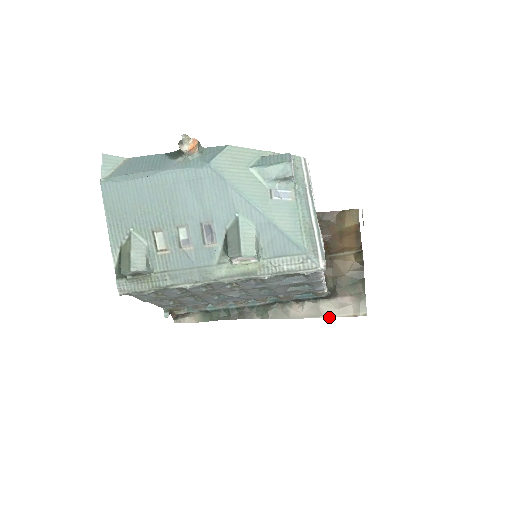
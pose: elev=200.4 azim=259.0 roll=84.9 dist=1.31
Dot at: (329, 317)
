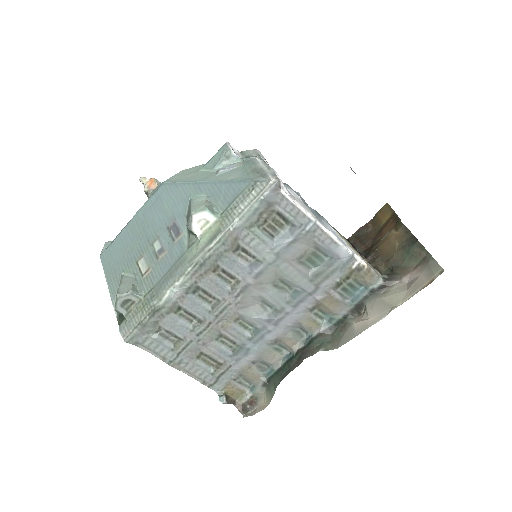
Dot at: (402, 303)
